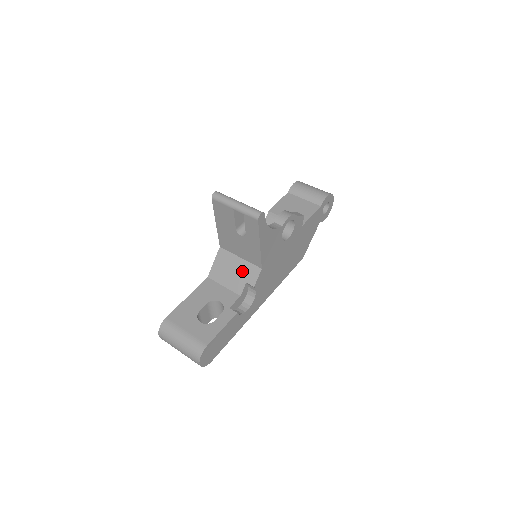
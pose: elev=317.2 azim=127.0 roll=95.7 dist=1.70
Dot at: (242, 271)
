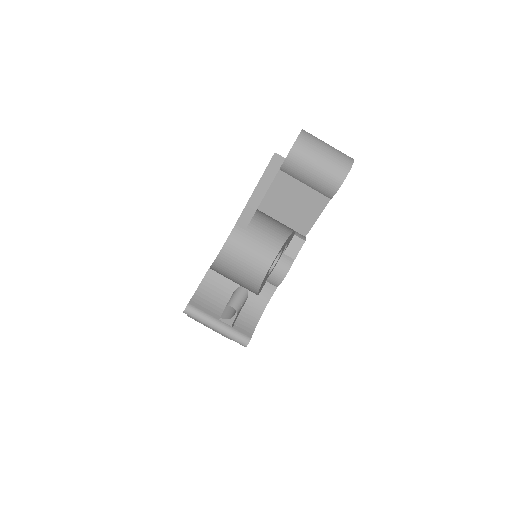
Dot at: occluded
